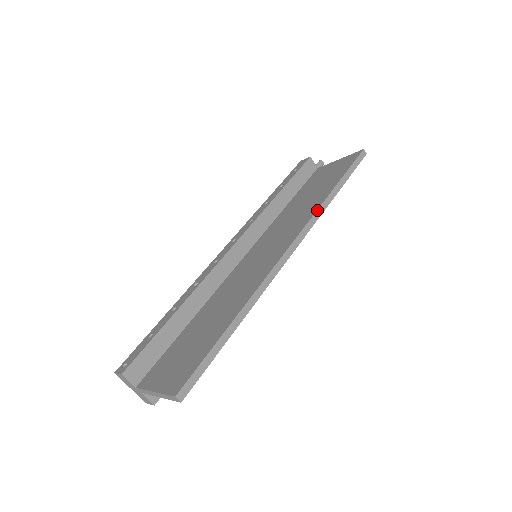
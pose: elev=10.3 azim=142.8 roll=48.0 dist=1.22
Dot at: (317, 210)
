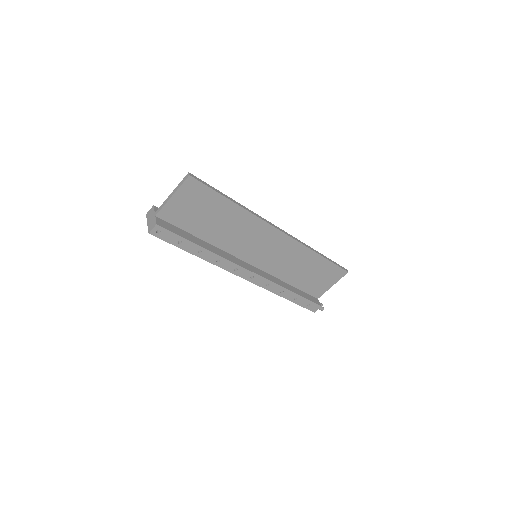
Dot at: (304, 243)
